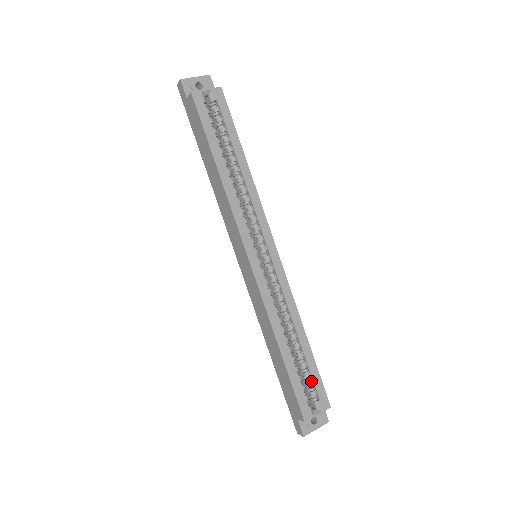
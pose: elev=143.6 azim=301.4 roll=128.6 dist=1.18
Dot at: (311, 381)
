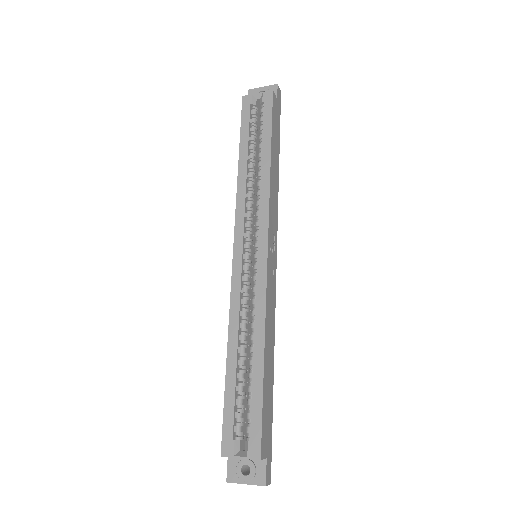
Dot at: (250, 413)
